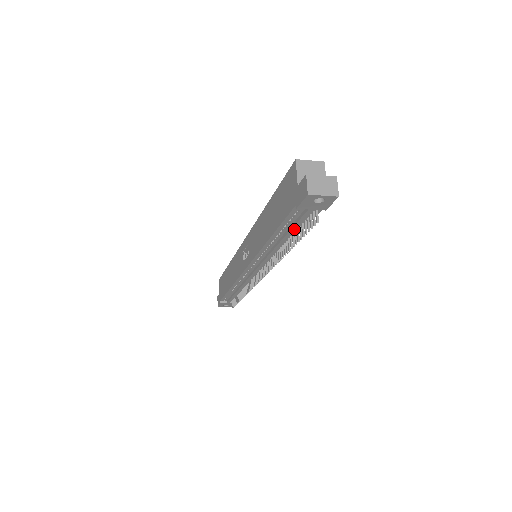
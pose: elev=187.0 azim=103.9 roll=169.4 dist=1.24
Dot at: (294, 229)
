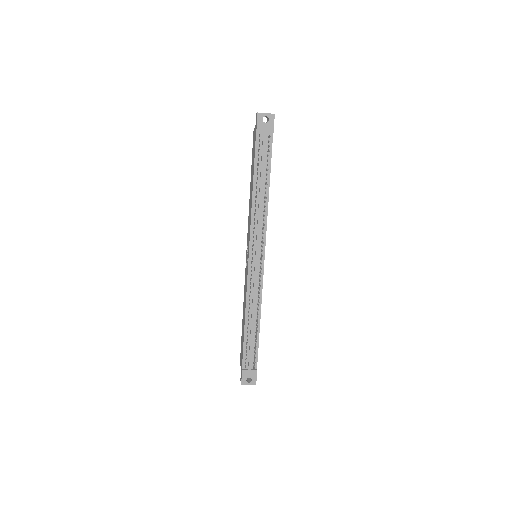
Dot at: (263, 164)
